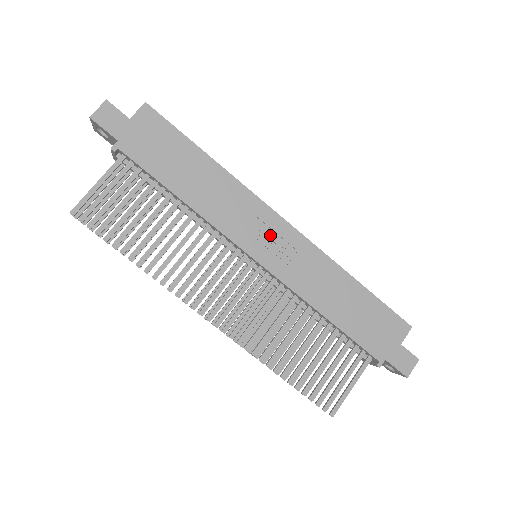
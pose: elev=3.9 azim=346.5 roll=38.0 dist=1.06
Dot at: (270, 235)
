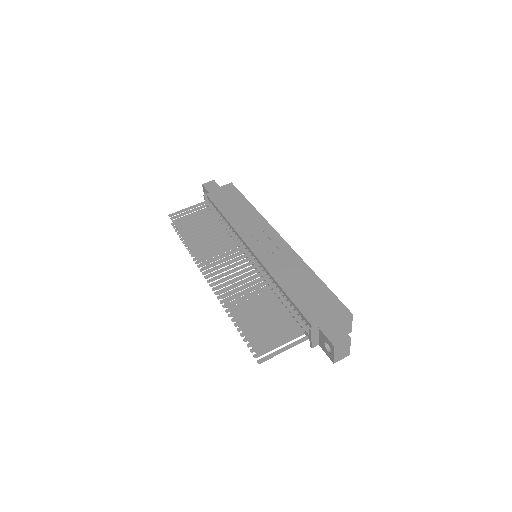
Dot at: (267, 241)
